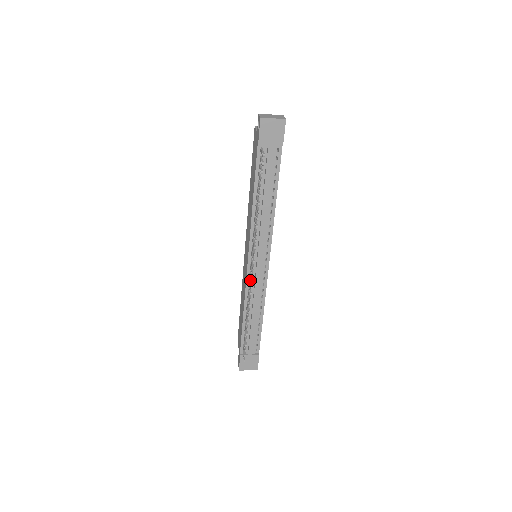
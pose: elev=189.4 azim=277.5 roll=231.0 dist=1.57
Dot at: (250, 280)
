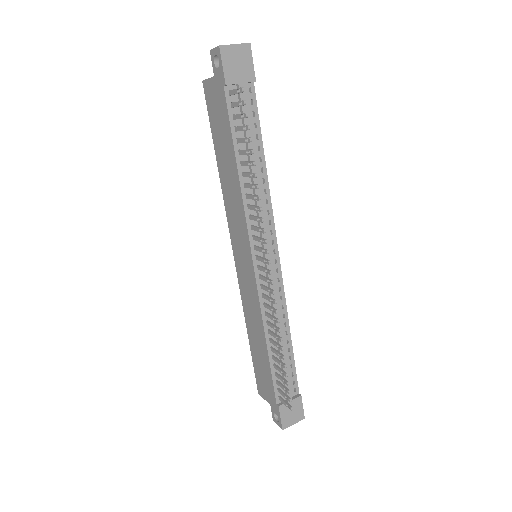
Dot at: (265, 286)
